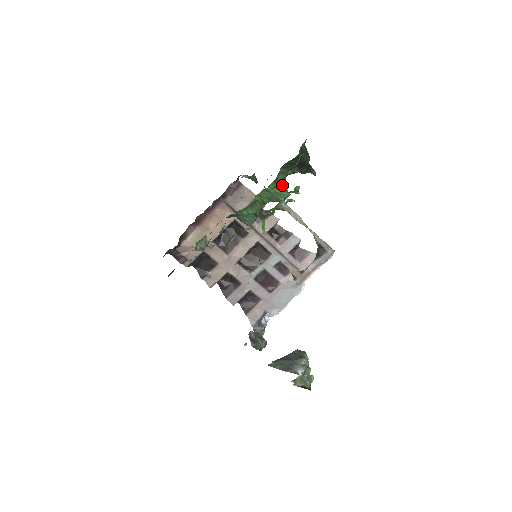
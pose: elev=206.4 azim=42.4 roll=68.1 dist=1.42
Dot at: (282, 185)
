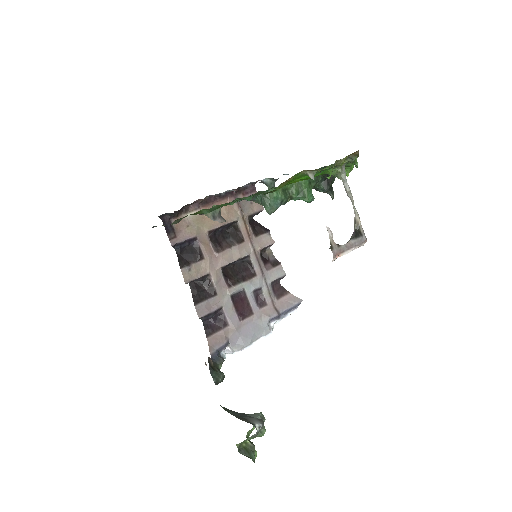
Dot at: (312, 186)
